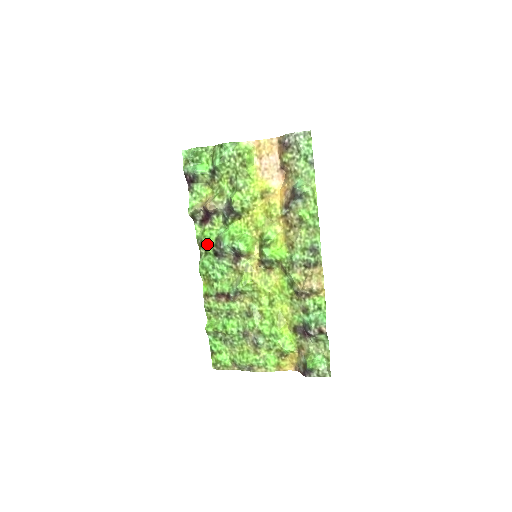
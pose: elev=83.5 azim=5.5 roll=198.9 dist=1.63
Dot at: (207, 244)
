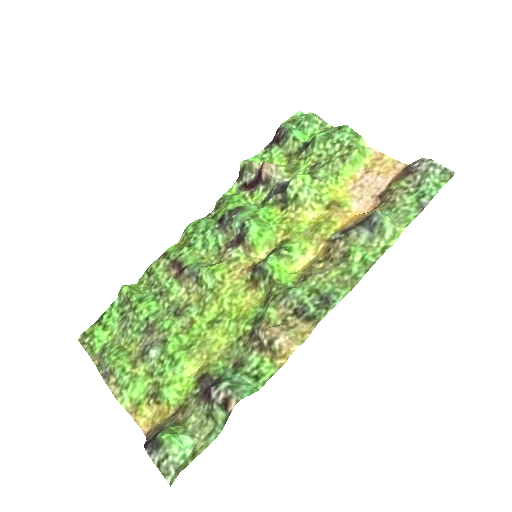
Dot at: (224, 206)
